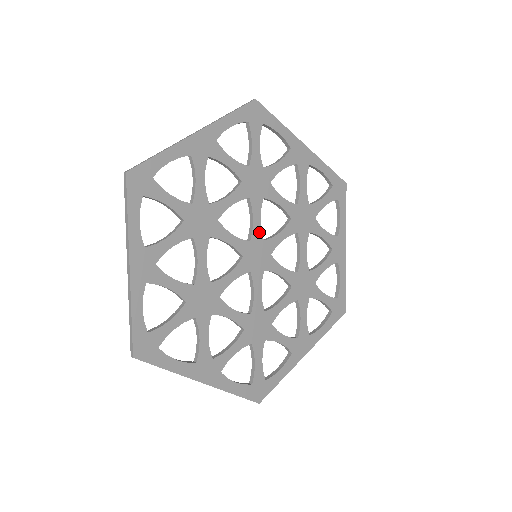
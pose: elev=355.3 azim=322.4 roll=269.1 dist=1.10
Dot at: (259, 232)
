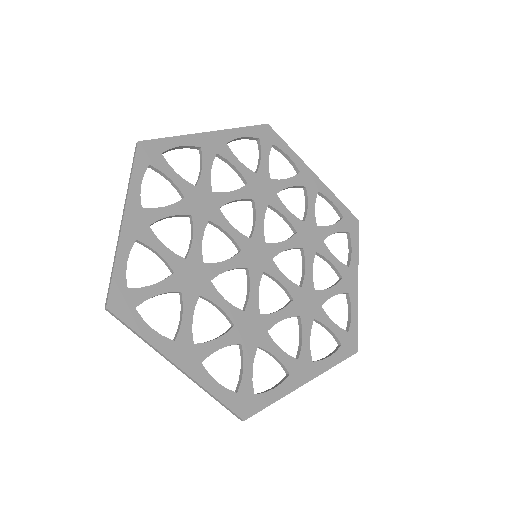
Dot at: (261, 233)
